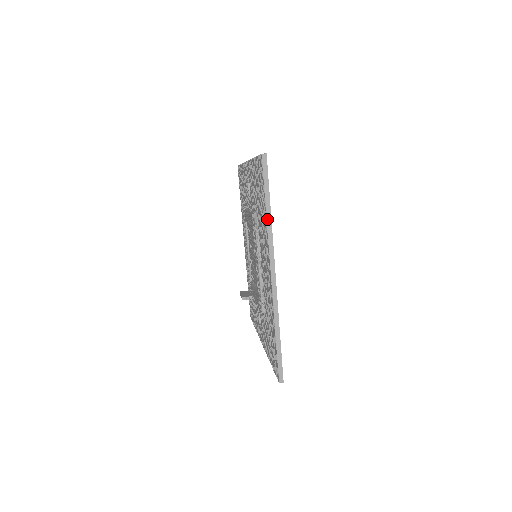
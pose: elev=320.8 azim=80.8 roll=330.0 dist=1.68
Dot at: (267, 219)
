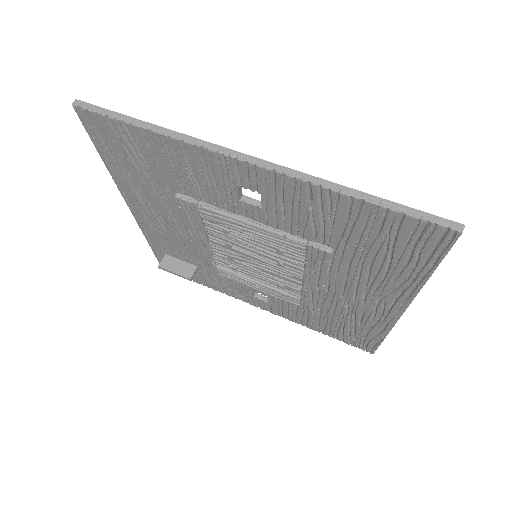
Dot at: occluded
